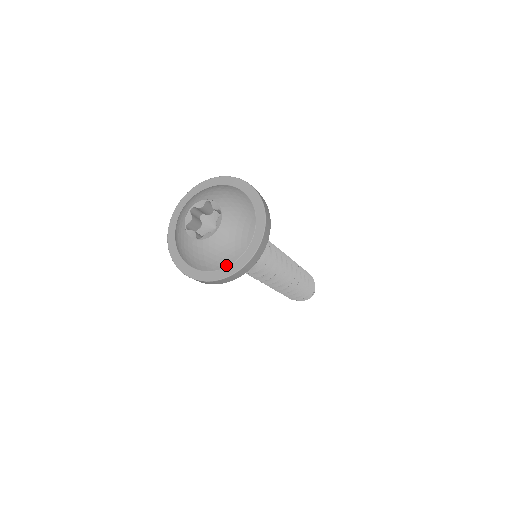
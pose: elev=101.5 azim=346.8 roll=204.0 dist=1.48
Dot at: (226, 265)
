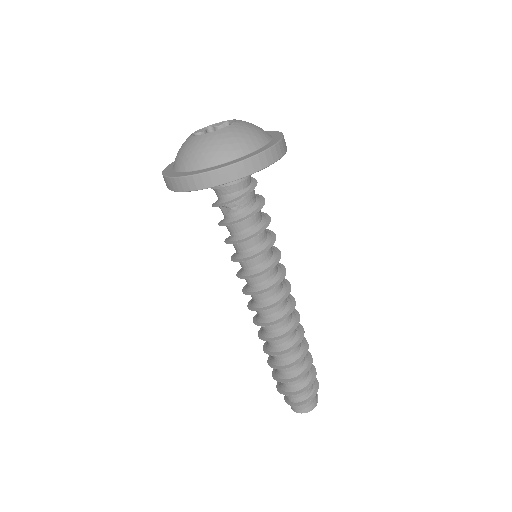
Dot at: (262, 145)
